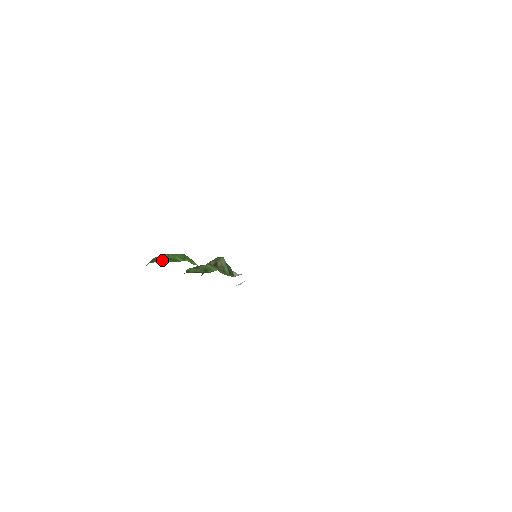
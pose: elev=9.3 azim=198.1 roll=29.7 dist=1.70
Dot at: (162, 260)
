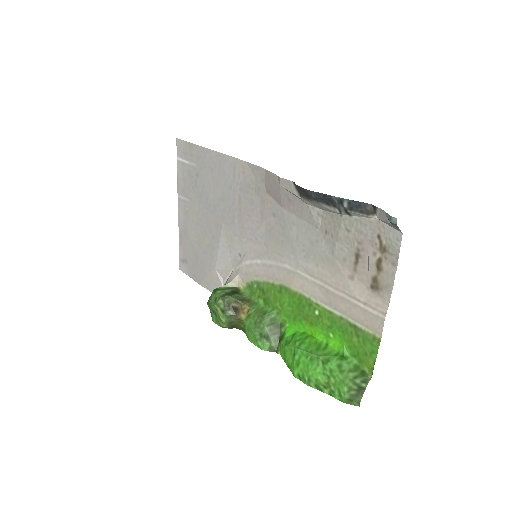
Dot at: (365, 386)
